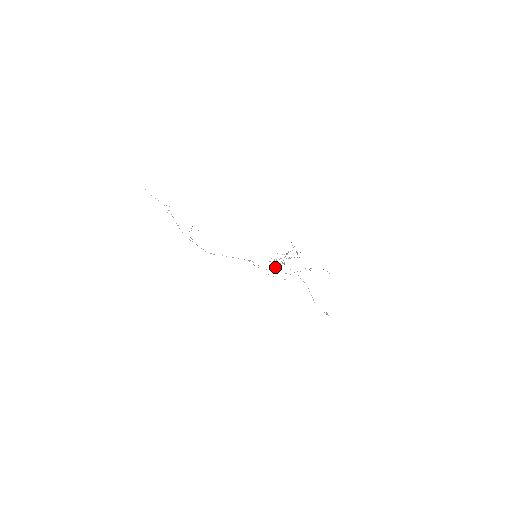
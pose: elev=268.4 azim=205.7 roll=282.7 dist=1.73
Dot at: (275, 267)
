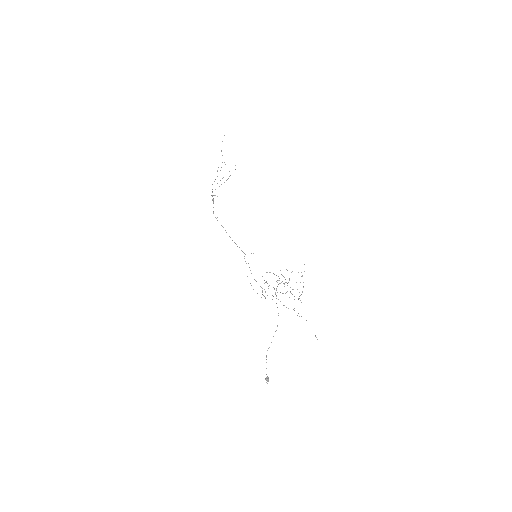
Dot at: occluded
